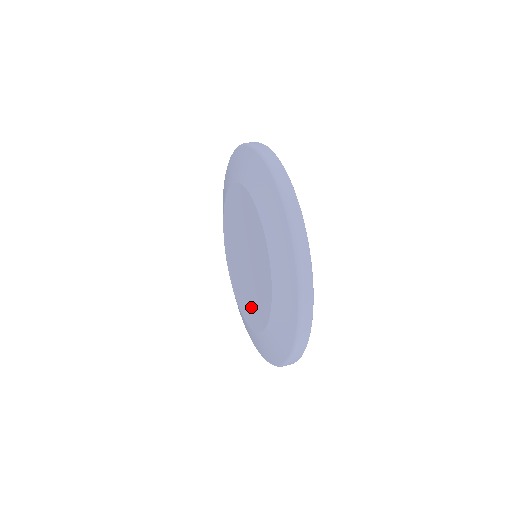
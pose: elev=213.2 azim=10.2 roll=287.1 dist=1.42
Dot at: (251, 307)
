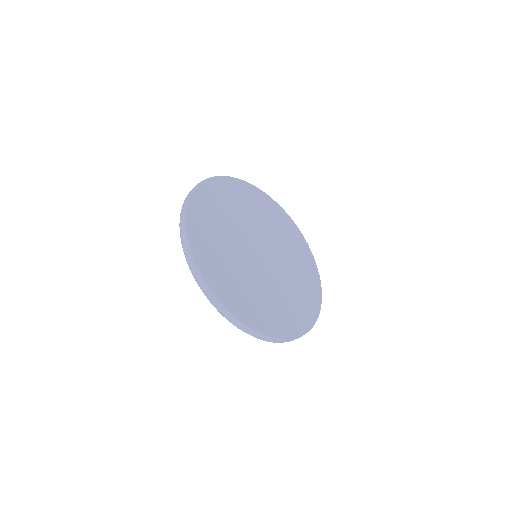
Dot at: occluded
